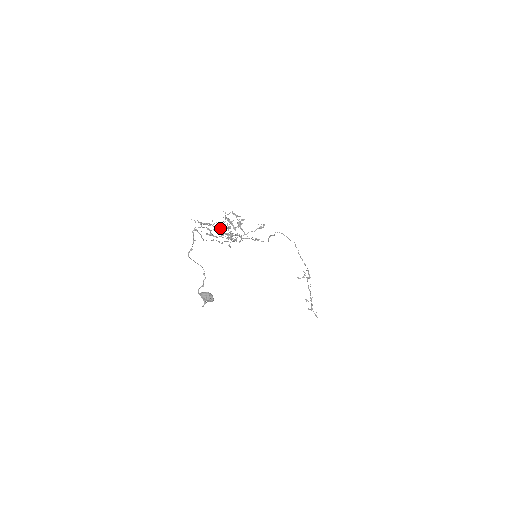
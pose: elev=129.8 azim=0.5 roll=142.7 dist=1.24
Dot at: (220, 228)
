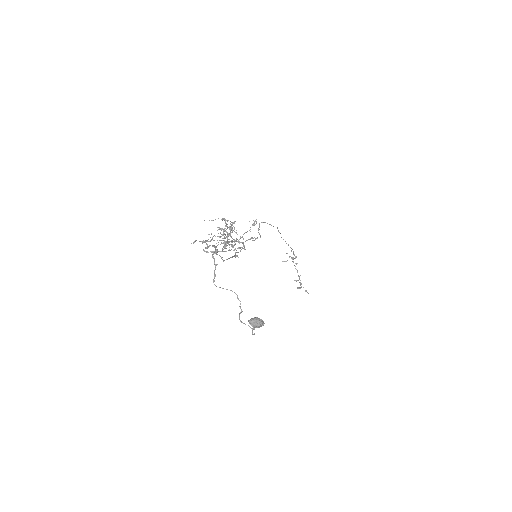
Dot at: (221, 240)
